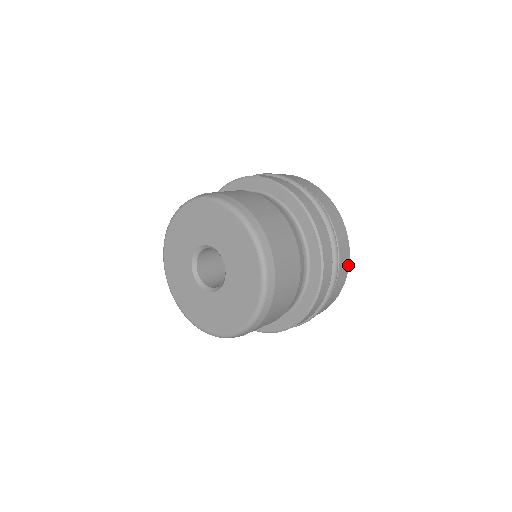
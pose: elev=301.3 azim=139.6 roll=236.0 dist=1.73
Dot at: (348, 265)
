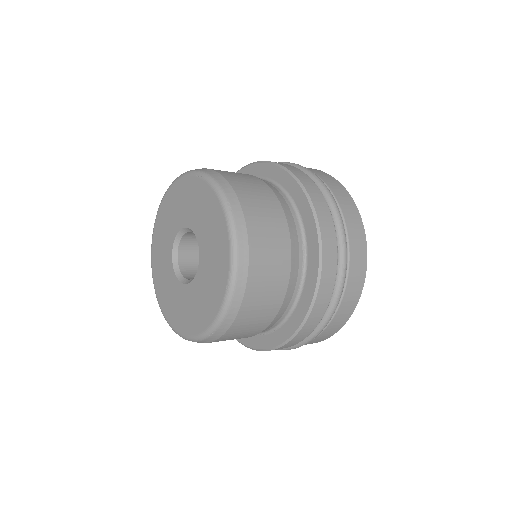
Dot at: (364, 277)
